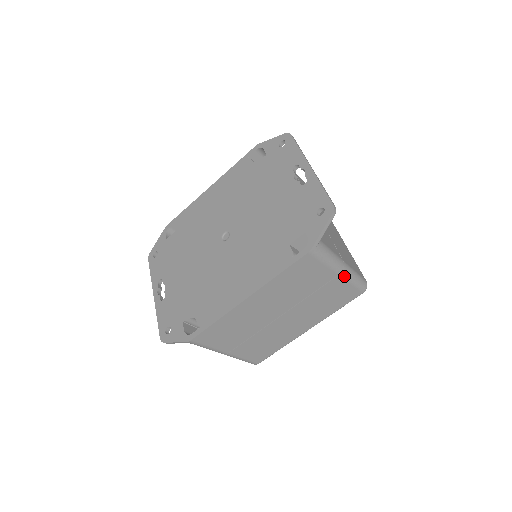
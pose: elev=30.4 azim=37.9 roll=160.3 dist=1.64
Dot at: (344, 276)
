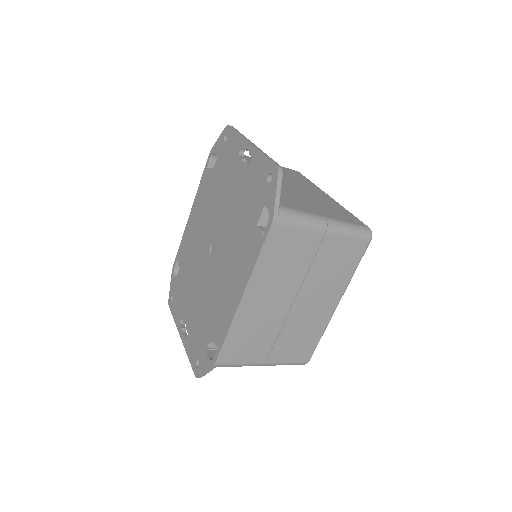
Dot at: (333, 232)
